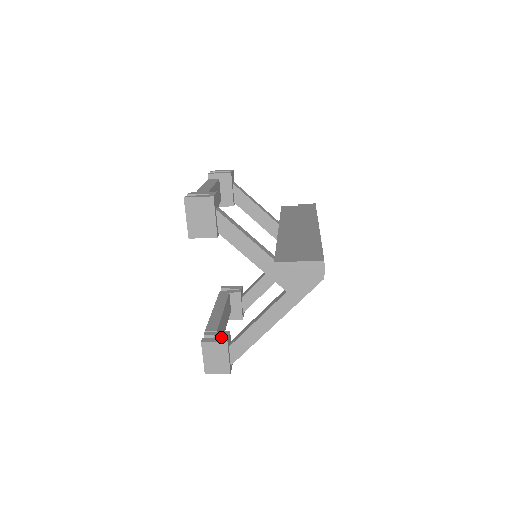
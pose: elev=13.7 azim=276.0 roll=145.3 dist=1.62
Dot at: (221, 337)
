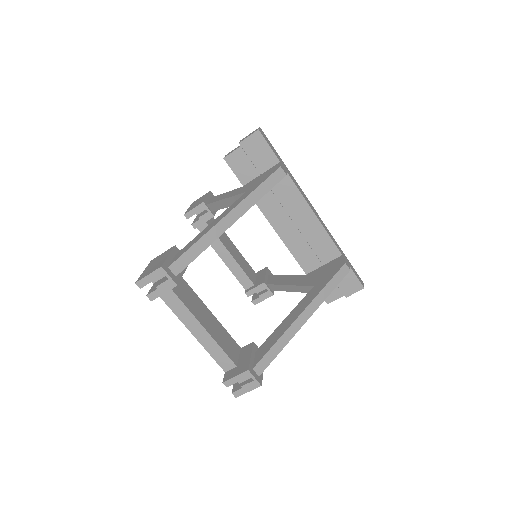
Dot at: occluded
